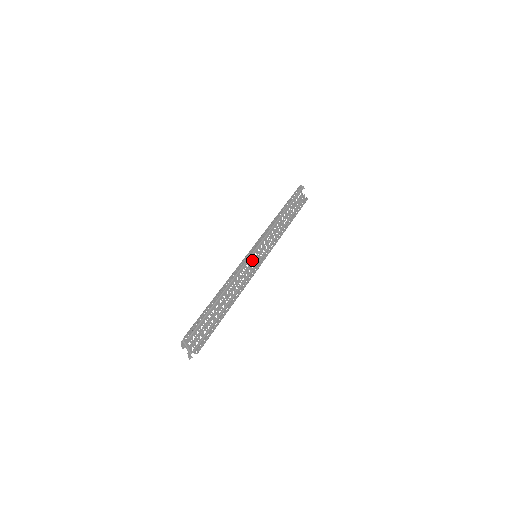
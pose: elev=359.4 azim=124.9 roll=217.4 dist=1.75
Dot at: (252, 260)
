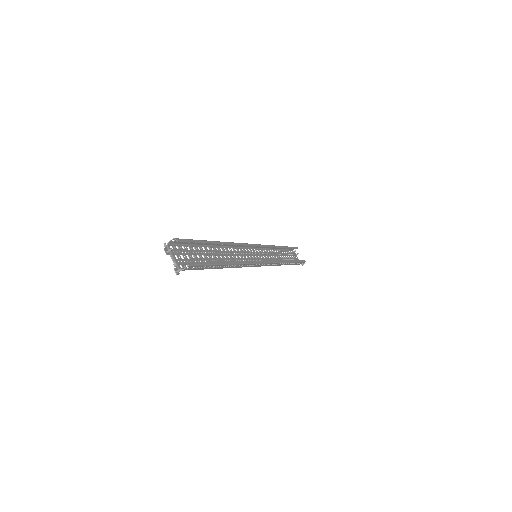
Dot at: (252, 258)
